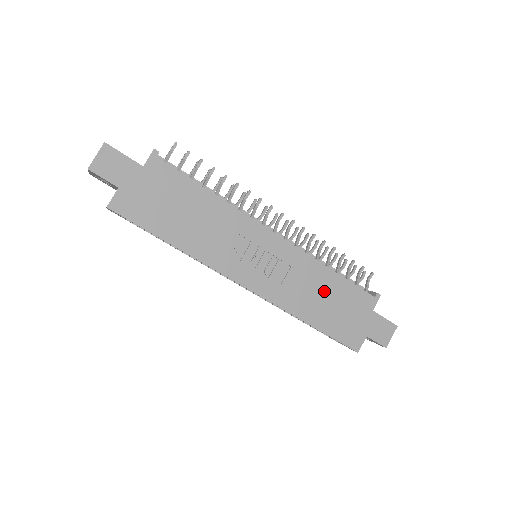
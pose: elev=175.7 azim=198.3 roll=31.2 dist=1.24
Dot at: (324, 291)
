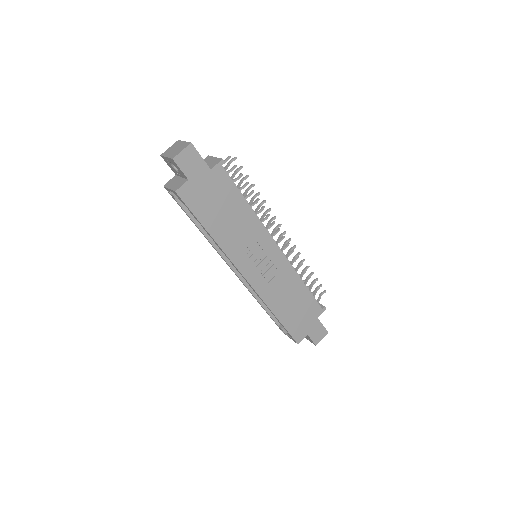
Dot at: (293, 296)
